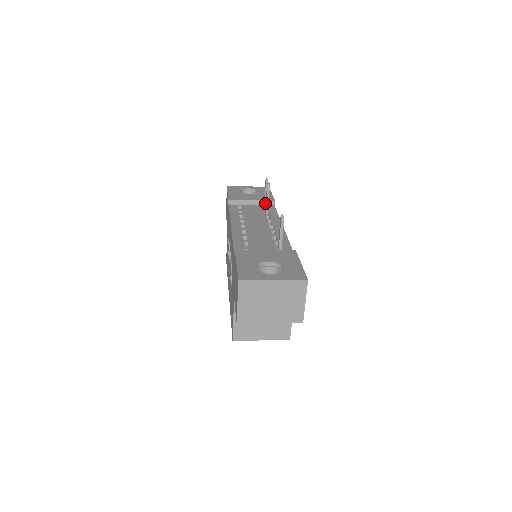
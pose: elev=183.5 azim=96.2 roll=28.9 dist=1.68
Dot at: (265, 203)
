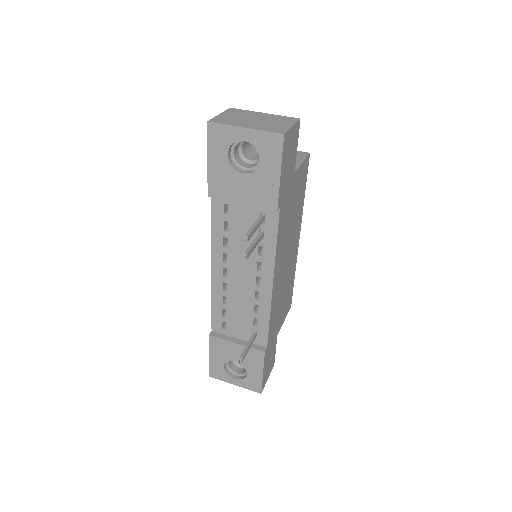
Dot at: occluded
